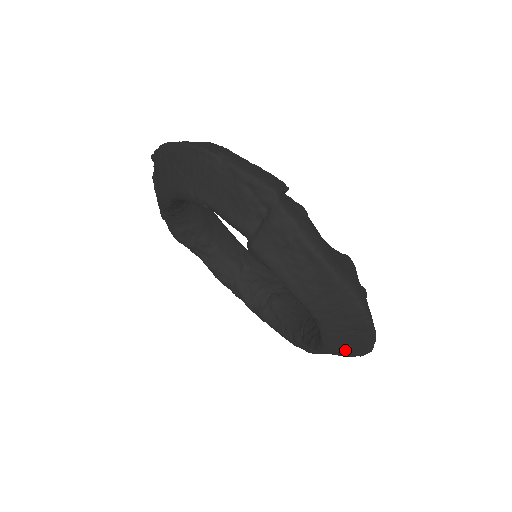
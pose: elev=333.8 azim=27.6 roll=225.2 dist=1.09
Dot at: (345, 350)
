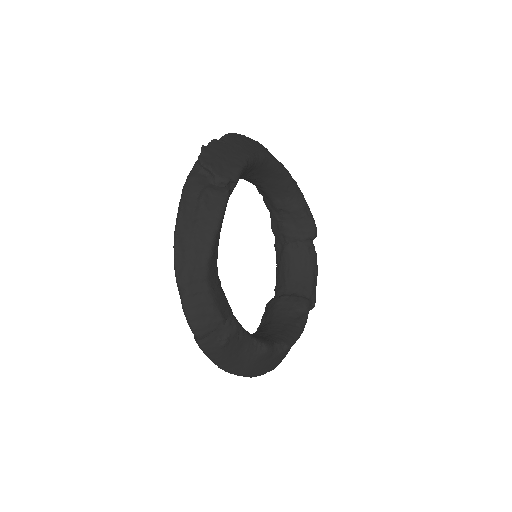
Dot at: occluded
